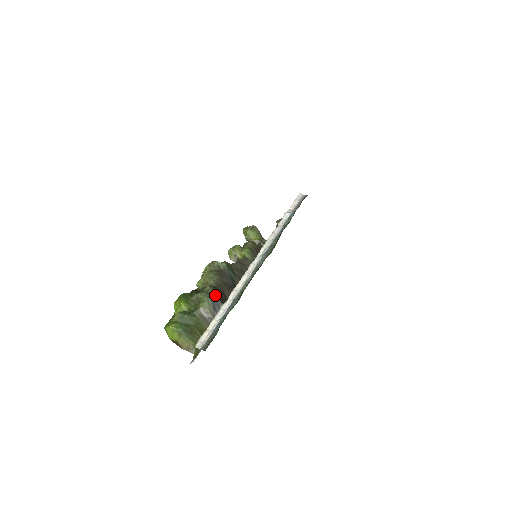
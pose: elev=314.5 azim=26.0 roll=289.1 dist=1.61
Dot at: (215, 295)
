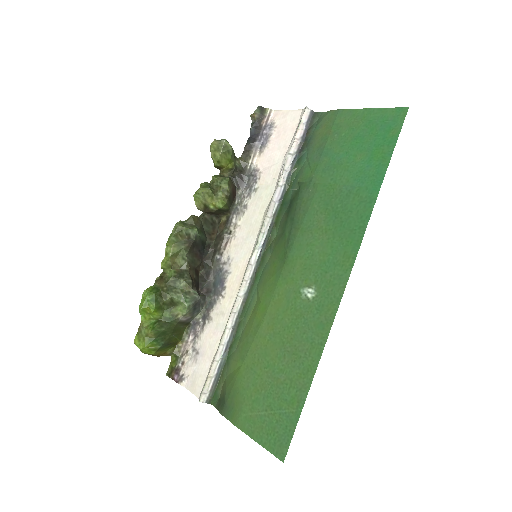
Dot at: (196, 296)
